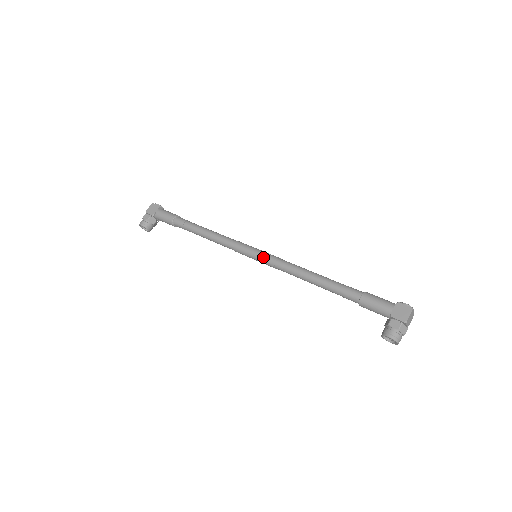
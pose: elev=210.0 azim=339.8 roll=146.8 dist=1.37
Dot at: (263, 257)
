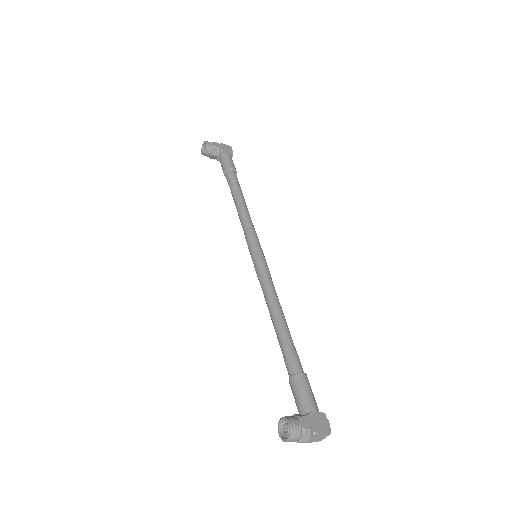
Dot at: (262, 261)
